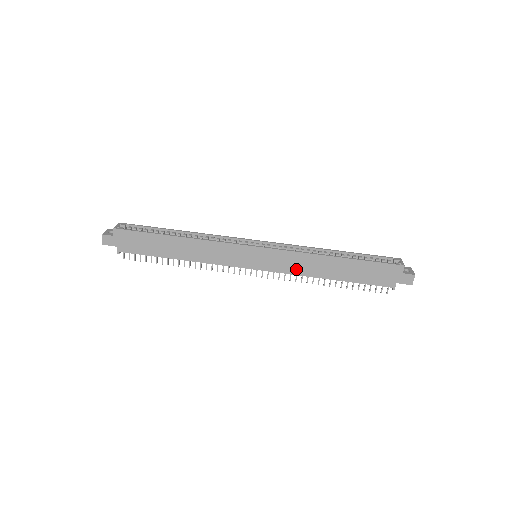
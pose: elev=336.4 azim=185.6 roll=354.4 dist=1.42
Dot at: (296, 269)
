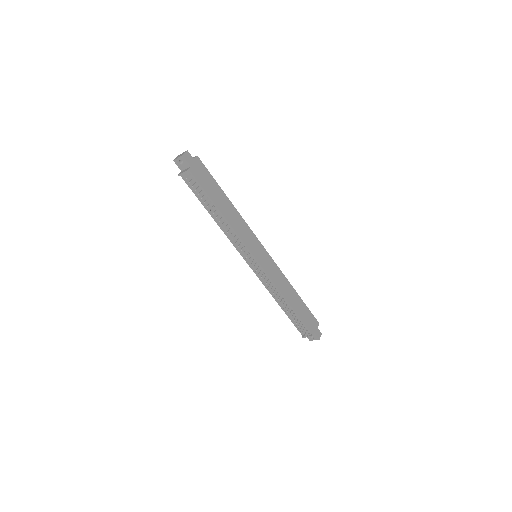
Dot at: (276, 281)
